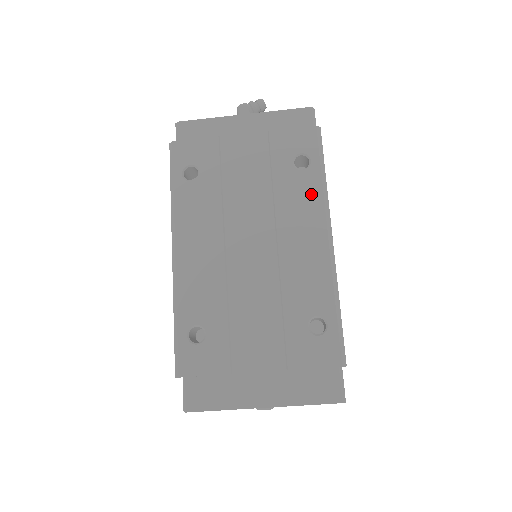
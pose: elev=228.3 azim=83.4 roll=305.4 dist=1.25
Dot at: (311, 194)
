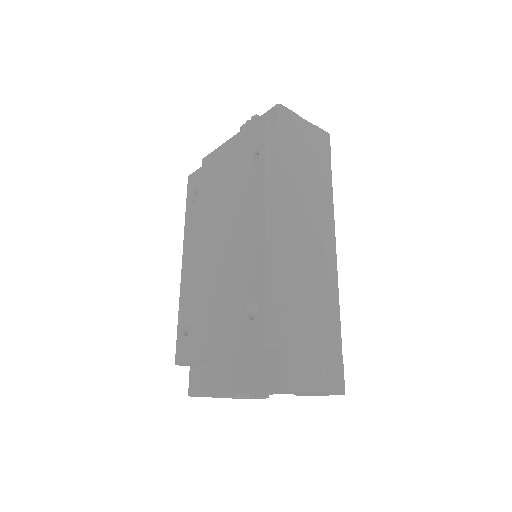
Dot at: (257, 186)
